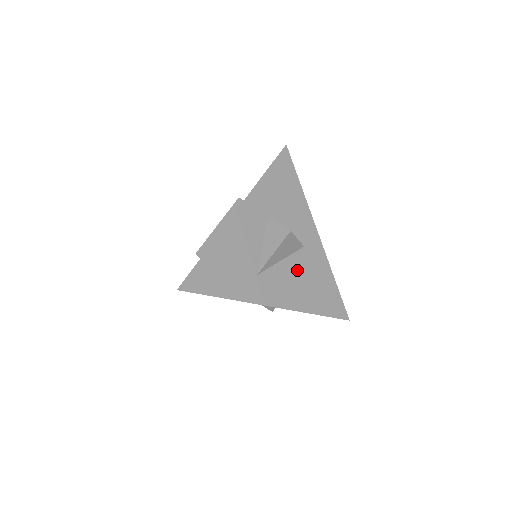
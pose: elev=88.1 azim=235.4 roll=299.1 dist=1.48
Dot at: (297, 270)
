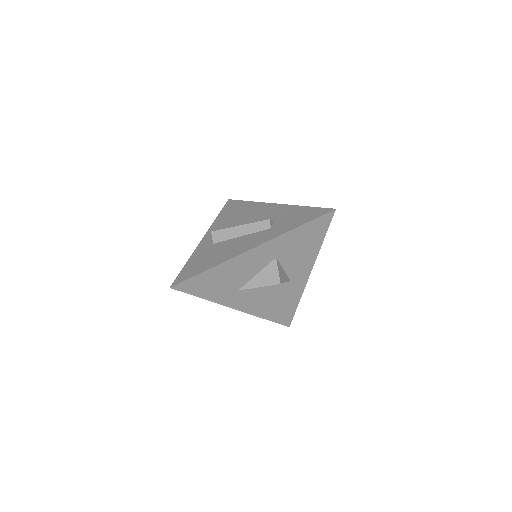
Dot at: (273, 293)
